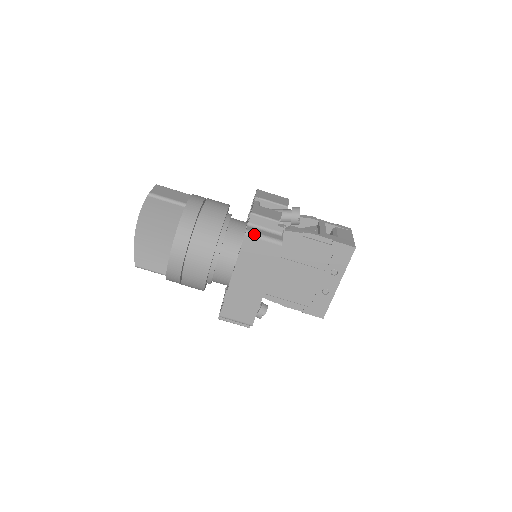
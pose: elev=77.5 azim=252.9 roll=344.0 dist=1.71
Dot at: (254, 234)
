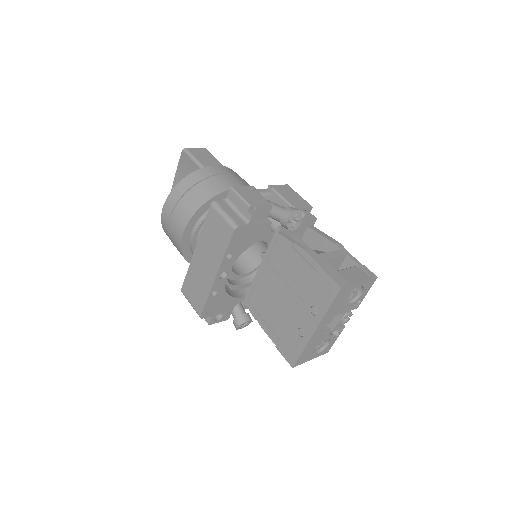
Dot at: (218, 207)
